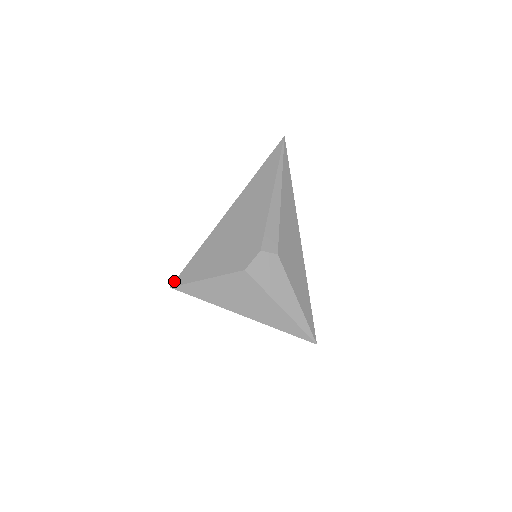
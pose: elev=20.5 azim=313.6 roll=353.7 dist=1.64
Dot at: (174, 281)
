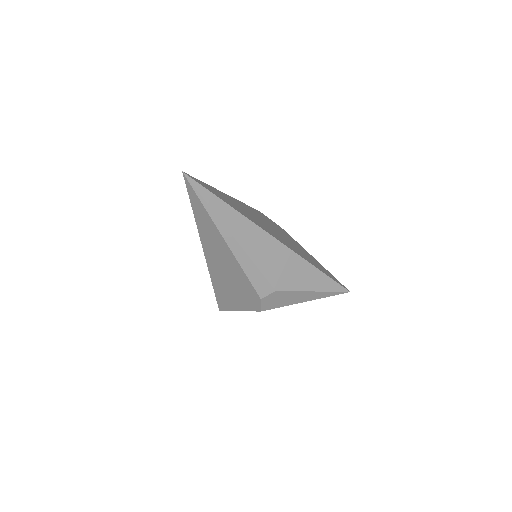
Dot at: (218, 307)
